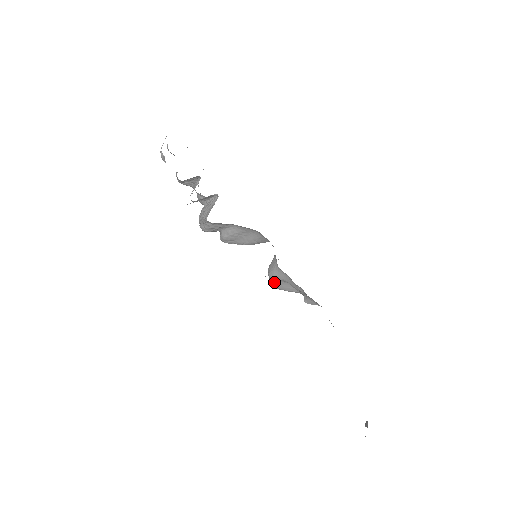
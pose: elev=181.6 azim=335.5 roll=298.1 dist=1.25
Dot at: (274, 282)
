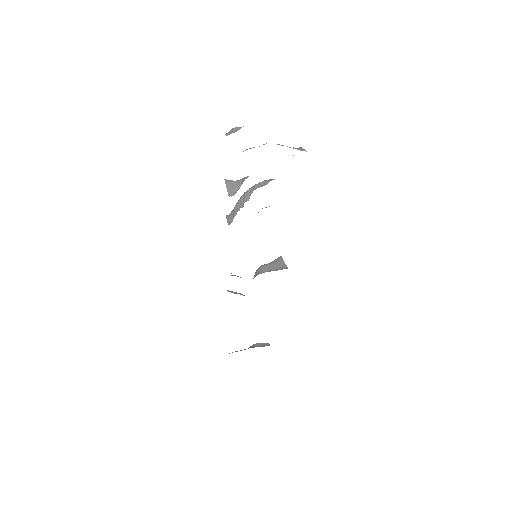
Dot at: occluded
